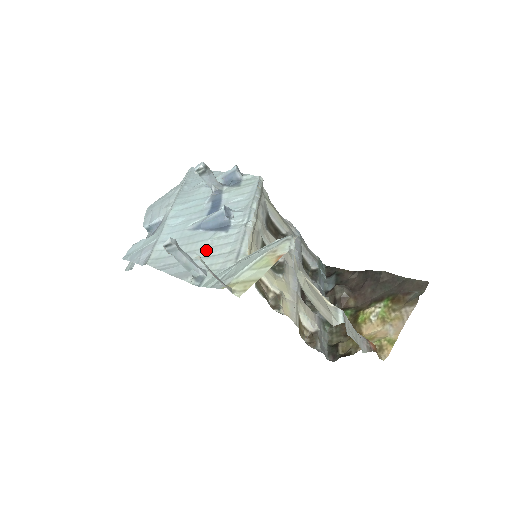
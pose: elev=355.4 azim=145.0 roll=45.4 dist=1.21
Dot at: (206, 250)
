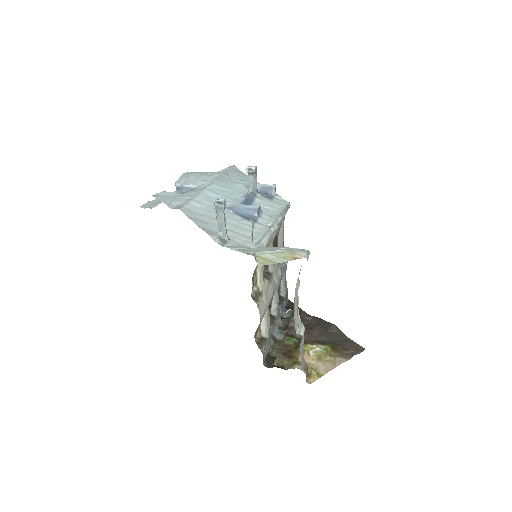
Dot at: (233, 226)
